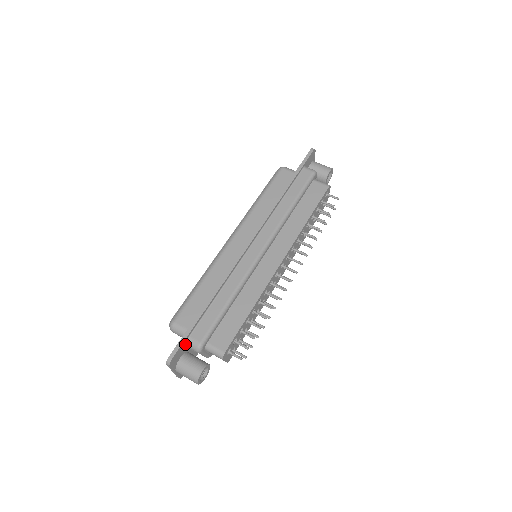
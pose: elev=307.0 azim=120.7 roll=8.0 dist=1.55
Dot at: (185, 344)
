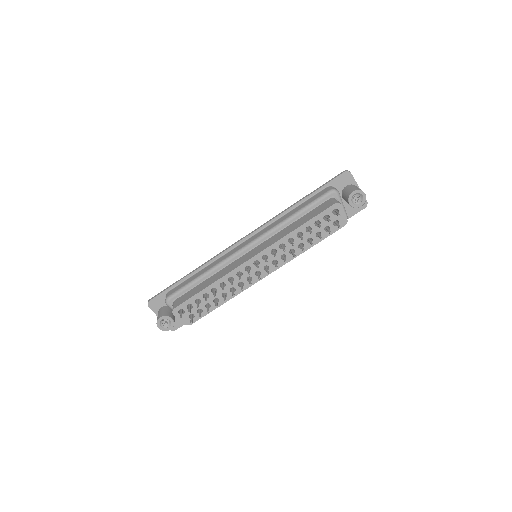
Dot at: (165, 297)
